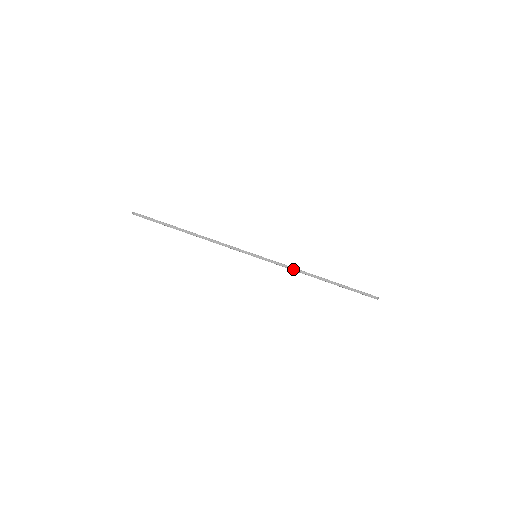
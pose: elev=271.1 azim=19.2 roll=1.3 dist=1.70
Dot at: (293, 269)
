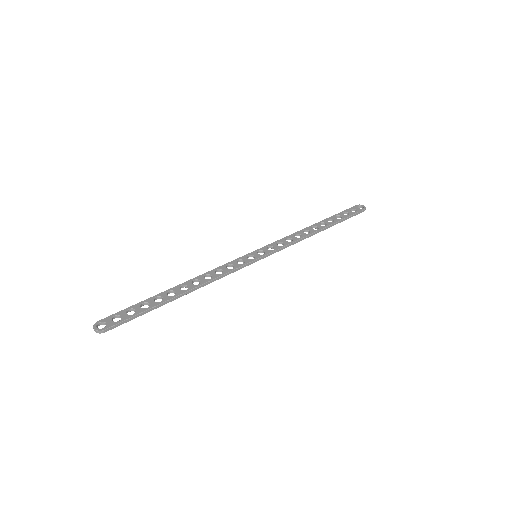
Dot at: (297, 242)
